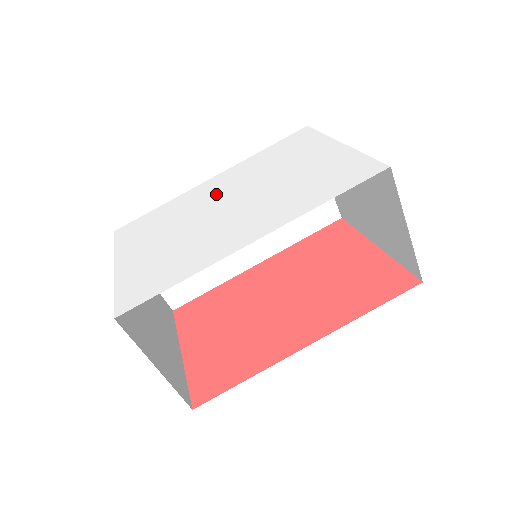
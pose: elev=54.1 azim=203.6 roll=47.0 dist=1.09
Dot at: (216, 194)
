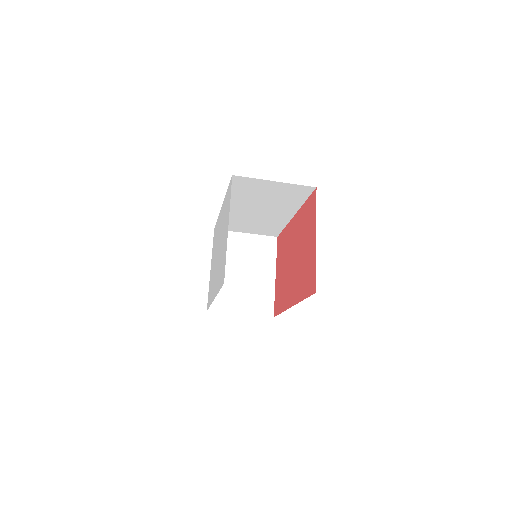
Dot at: (219, 232)
